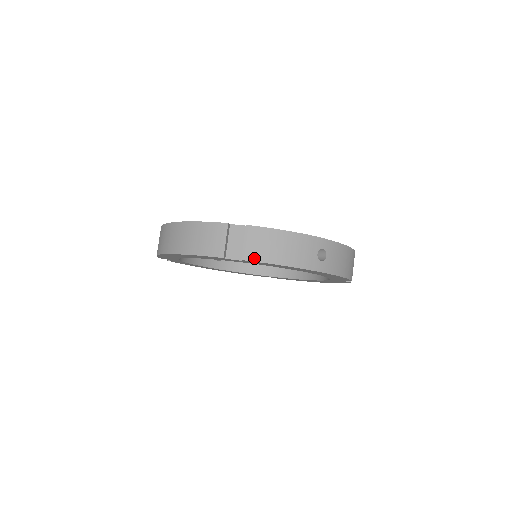
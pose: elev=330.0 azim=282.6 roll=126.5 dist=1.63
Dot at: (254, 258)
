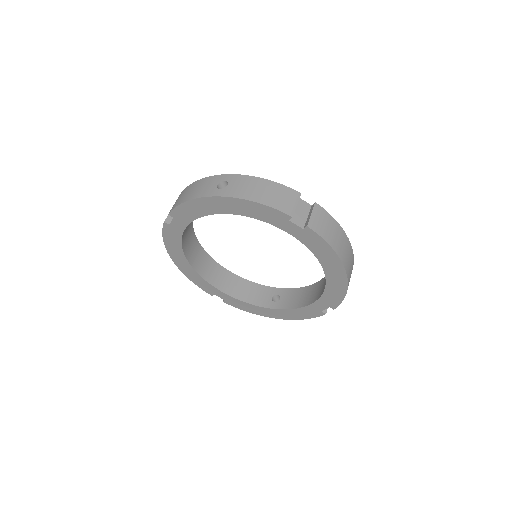
Dot at: (173, 208)
